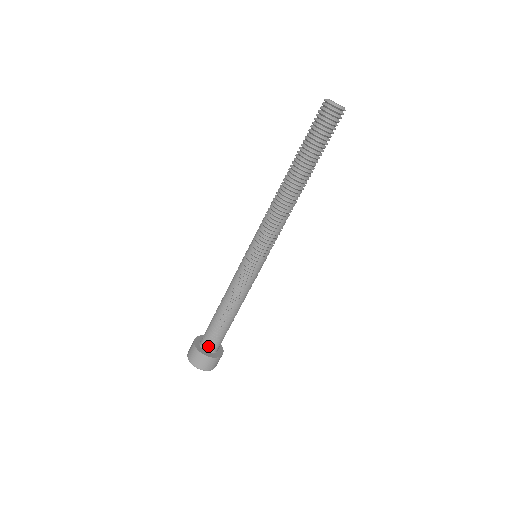
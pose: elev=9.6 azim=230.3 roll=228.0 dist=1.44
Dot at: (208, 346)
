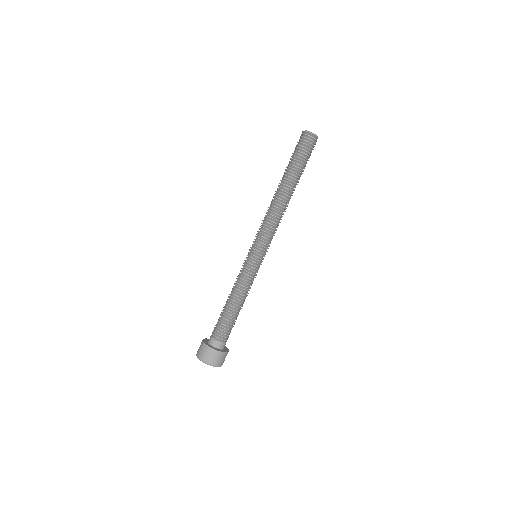
Dot at: (216, 342)
